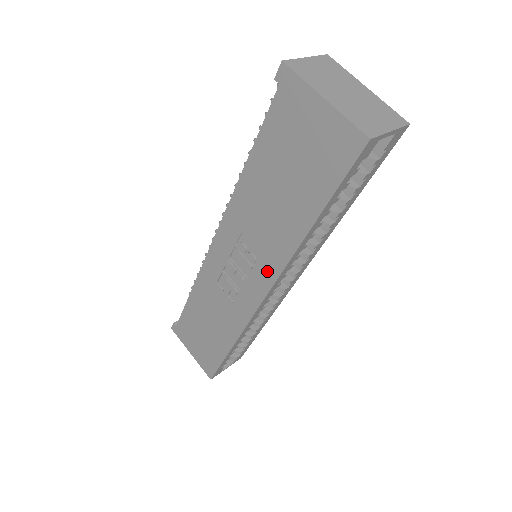
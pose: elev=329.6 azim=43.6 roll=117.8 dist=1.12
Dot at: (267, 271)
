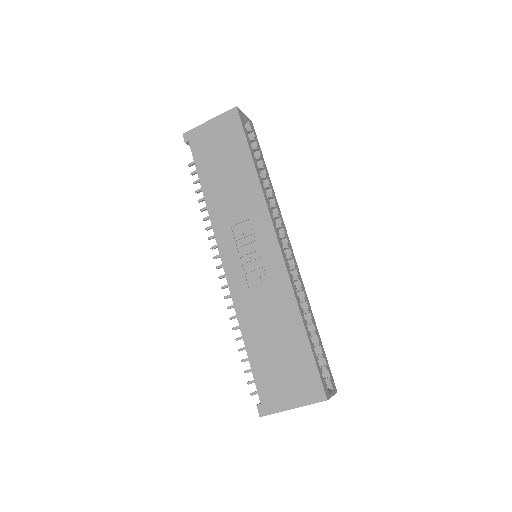
Dot at: (262, 222)
